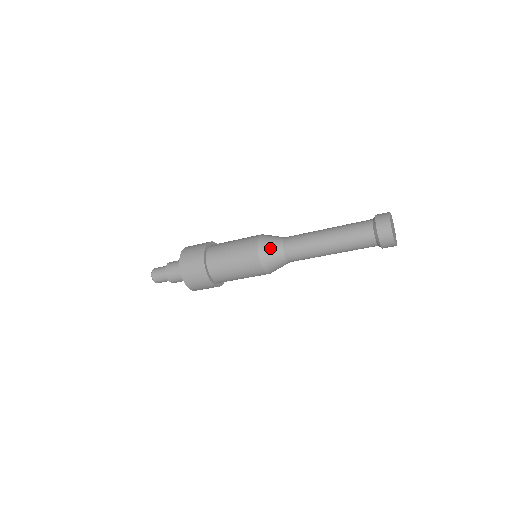
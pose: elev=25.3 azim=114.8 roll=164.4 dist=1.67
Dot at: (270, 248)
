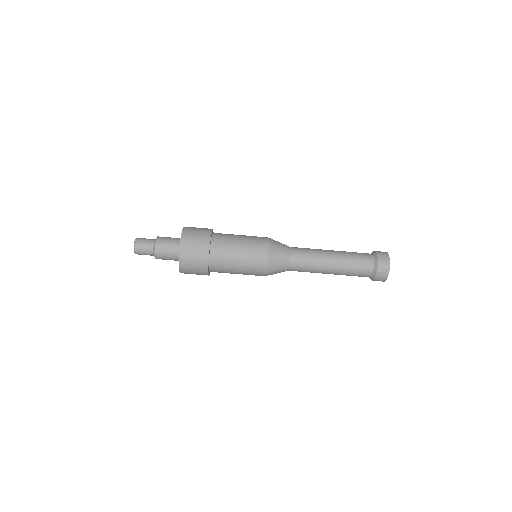
Dot at: (279, 246)
